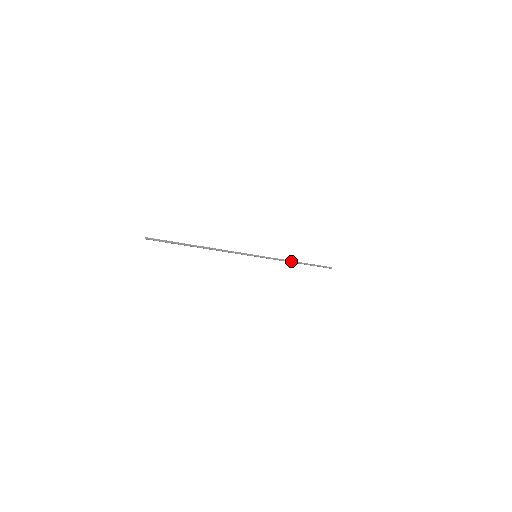
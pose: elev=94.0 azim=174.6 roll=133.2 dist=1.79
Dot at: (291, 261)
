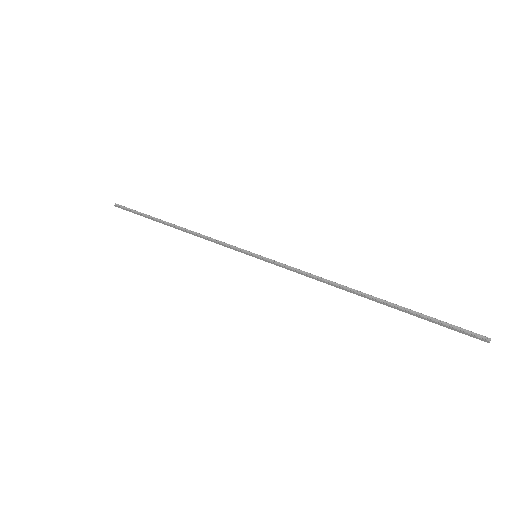
Dot at: (339, 285)
